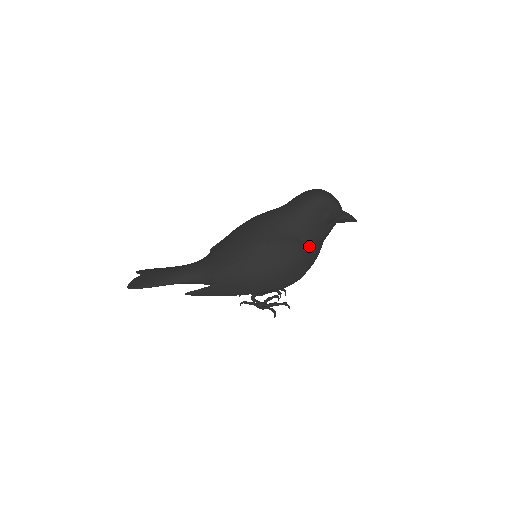
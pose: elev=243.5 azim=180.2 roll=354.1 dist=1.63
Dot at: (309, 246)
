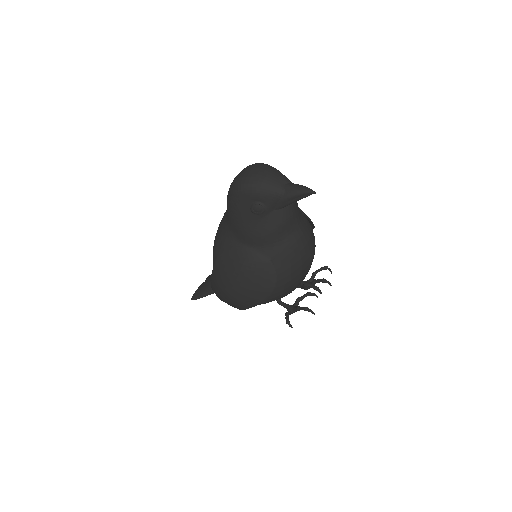
Dot at: (261, 250)
